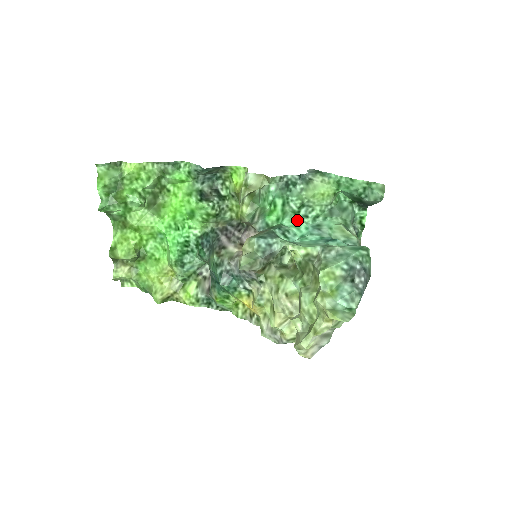
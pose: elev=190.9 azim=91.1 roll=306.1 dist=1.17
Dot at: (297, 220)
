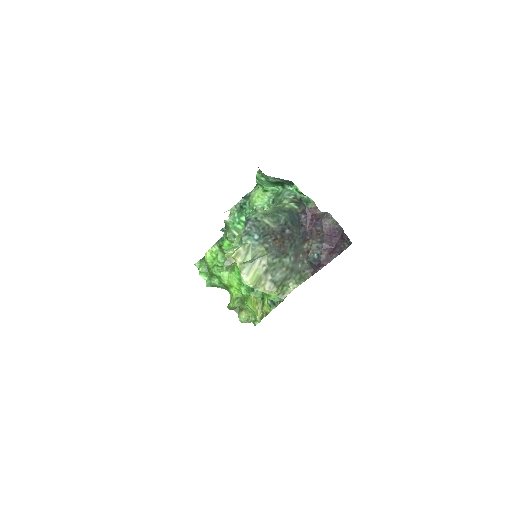
Dot at: occluded
